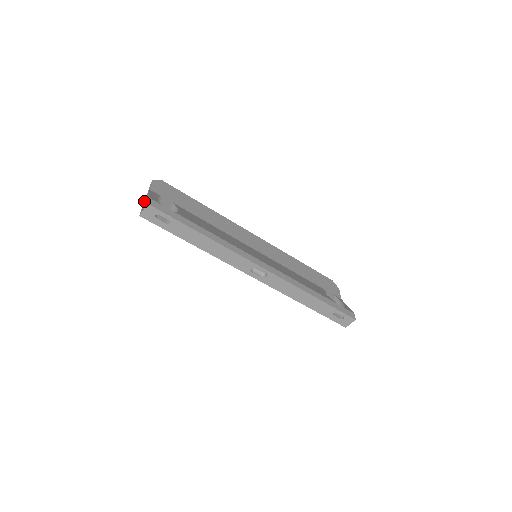
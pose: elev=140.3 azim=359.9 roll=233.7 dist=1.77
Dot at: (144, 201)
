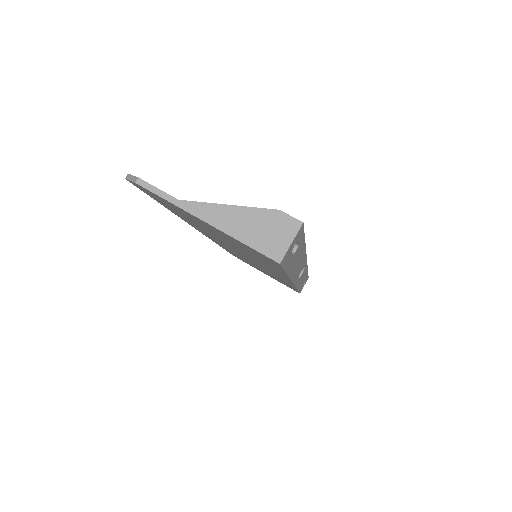
Dot at: (223, 229)
